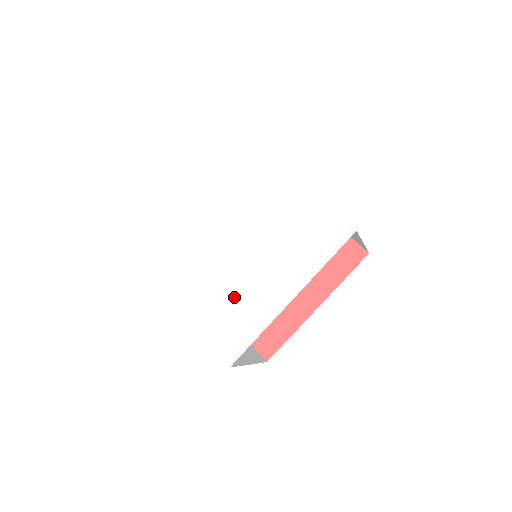
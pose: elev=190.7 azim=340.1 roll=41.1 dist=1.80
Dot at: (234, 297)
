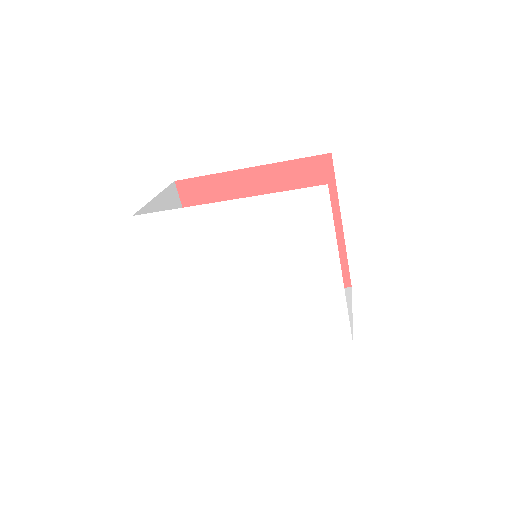
Dot at: (216, 317)
